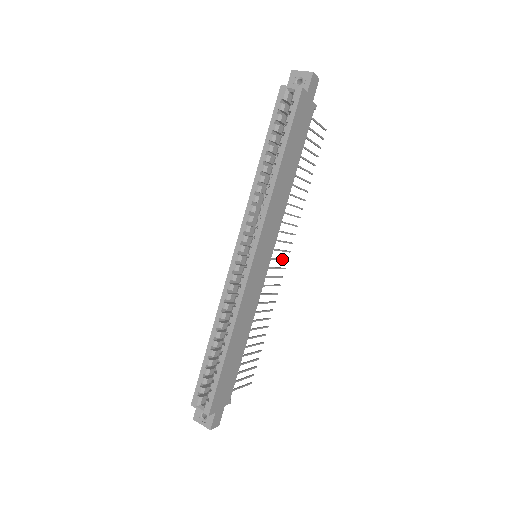
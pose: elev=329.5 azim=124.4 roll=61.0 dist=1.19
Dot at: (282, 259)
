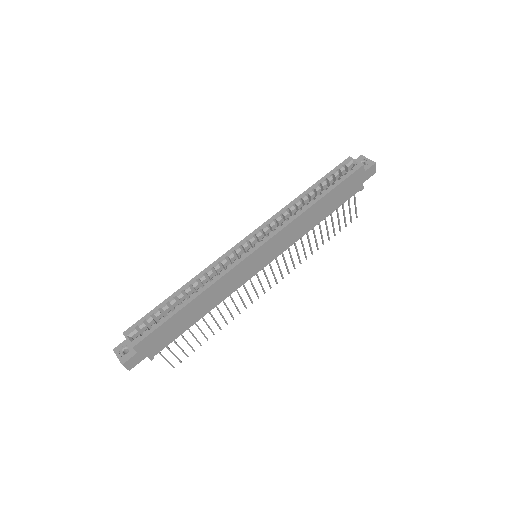
Dot at: occluded
